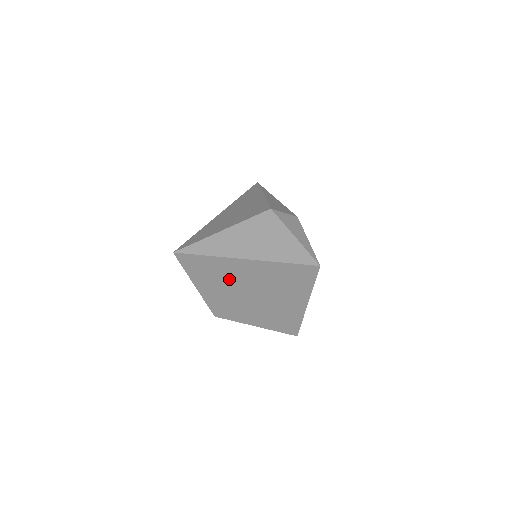
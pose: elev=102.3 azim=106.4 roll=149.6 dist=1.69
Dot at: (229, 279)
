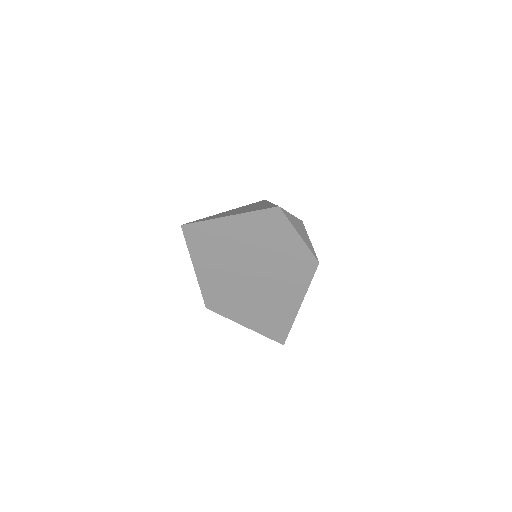
Dot at: (229, 265)
